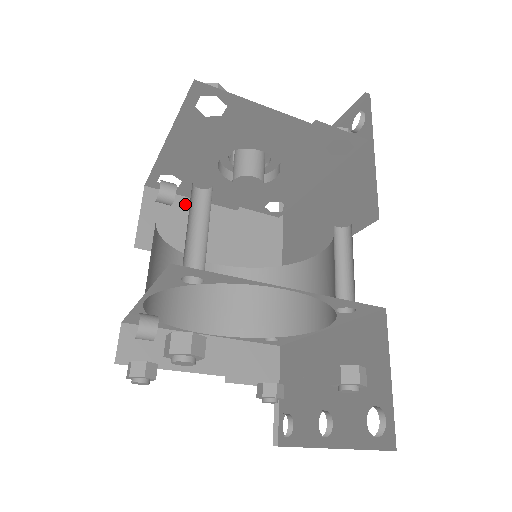
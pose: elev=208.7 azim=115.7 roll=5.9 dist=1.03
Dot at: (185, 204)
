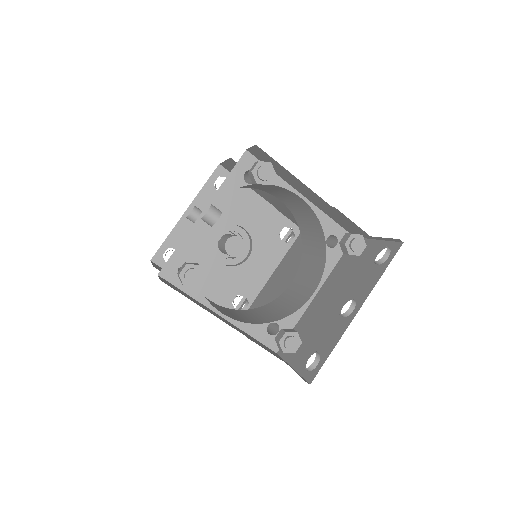
Dot at: occluded
